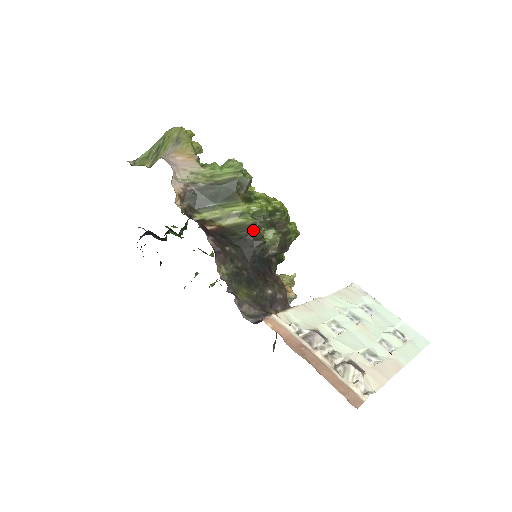
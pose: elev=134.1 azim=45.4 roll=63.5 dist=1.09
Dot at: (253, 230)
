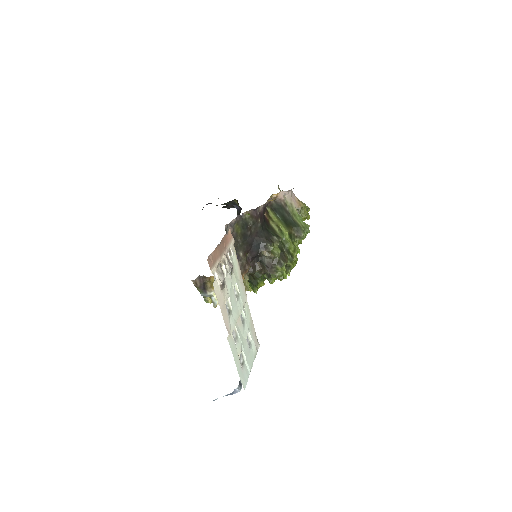
Dot at: (276, 236)
